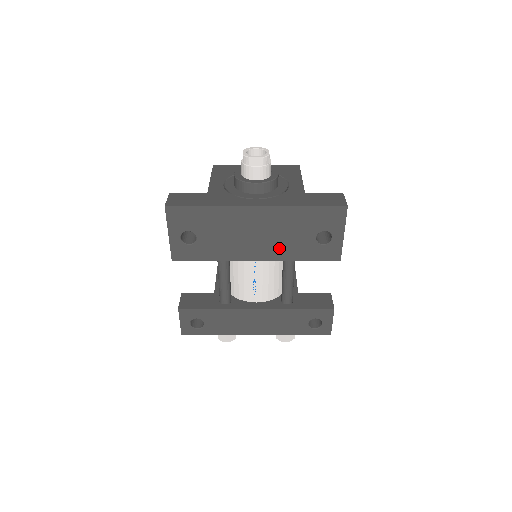
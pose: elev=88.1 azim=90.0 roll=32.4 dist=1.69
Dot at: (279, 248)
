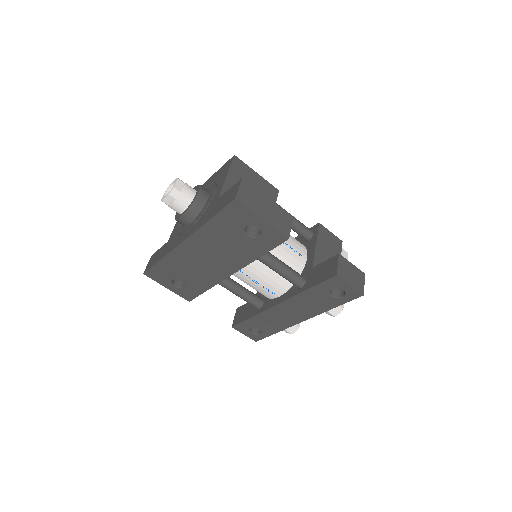
Dot at: (234, 257)
